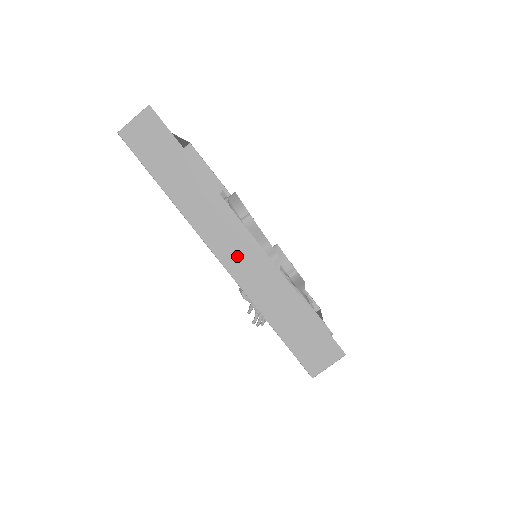
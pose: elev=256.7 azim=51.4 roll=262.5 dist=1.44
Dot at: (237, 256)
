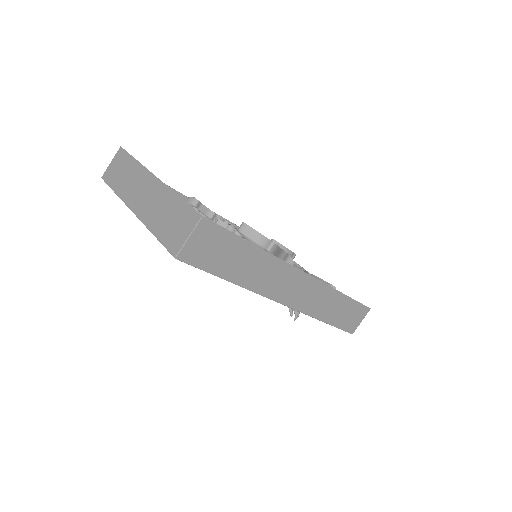
Dot at: (299, 295)
